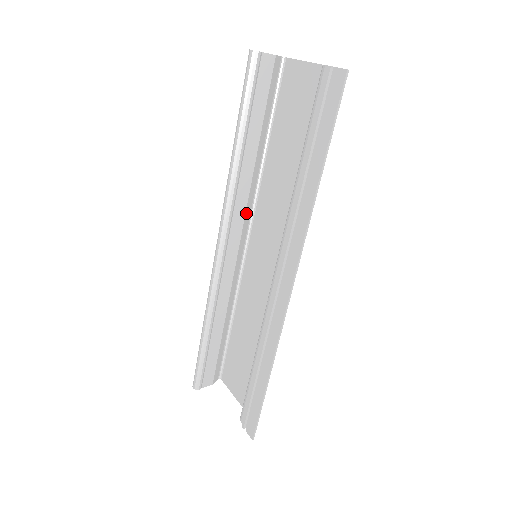
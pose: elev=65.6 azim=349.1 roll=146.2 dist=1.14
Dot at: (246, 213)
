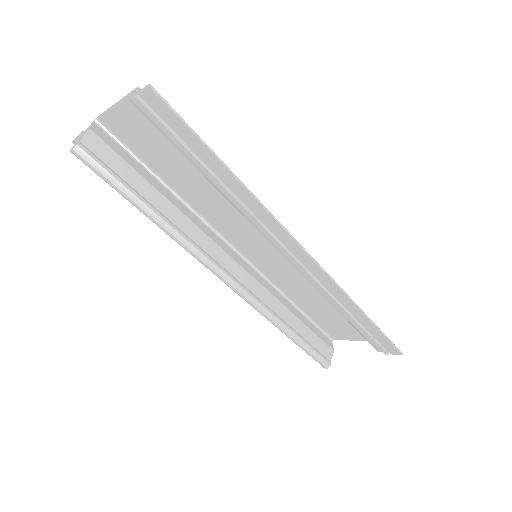
Dot at: (213, 240)
